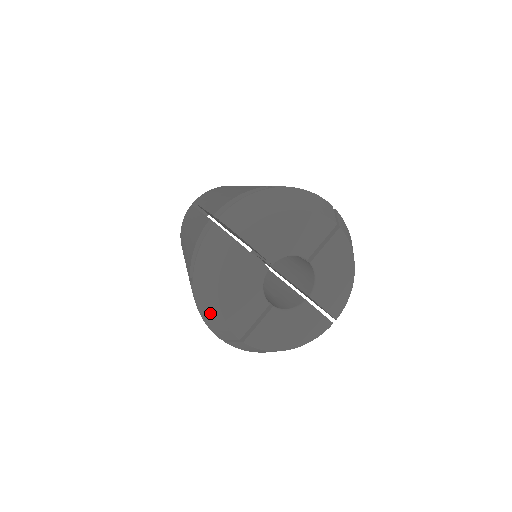
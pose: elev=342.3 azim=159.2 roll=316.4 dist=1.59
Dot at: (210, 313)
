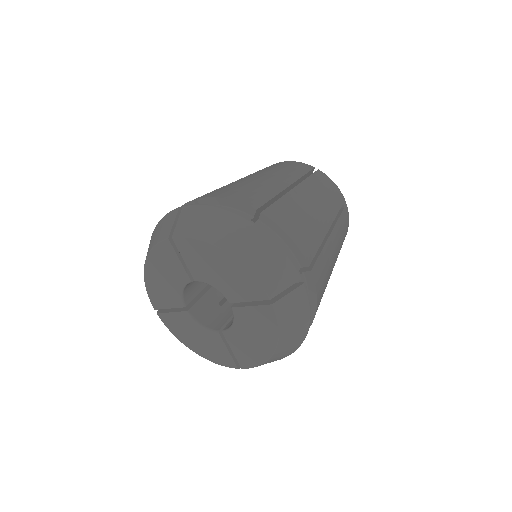
Dot at: occluded
